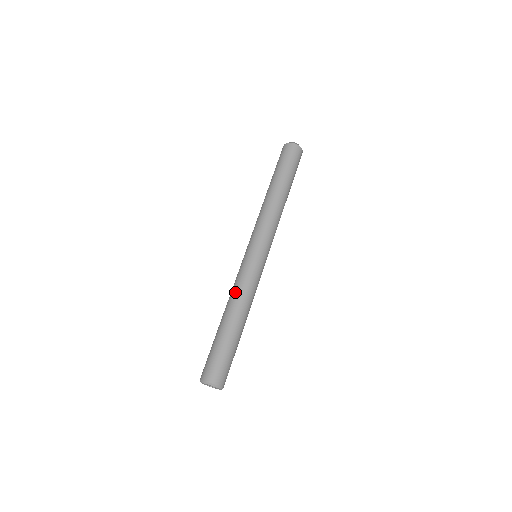
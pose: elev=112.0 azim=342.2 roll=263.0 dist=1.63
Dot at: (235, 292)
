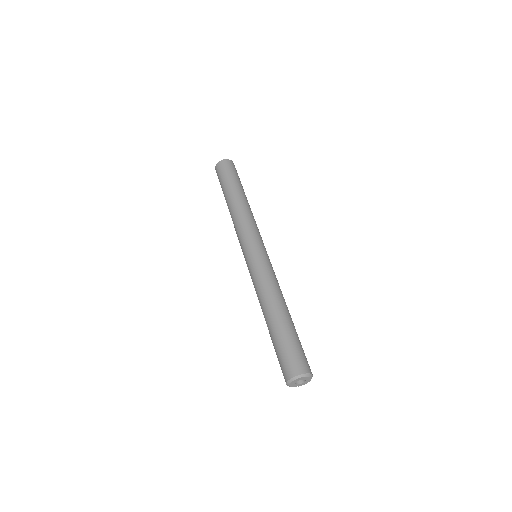
Dot at: (264, 288)
